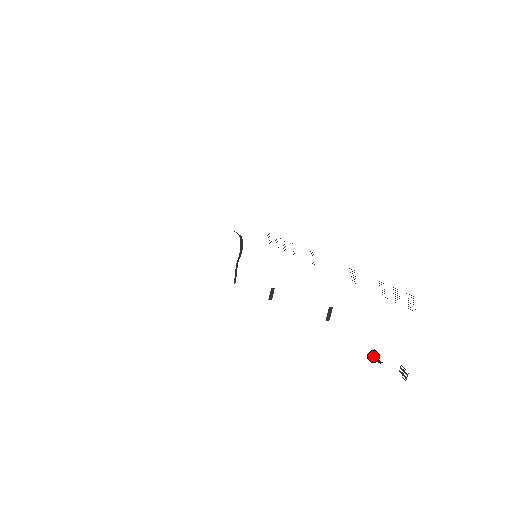
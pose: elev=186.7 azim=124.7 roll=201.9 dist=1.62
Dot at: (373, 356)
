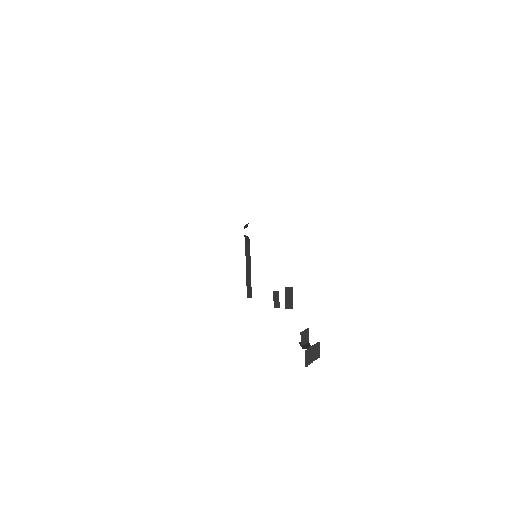
Dot at: (306, 341)
